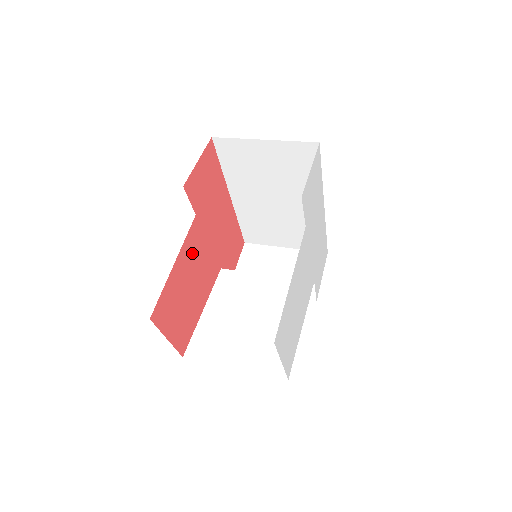
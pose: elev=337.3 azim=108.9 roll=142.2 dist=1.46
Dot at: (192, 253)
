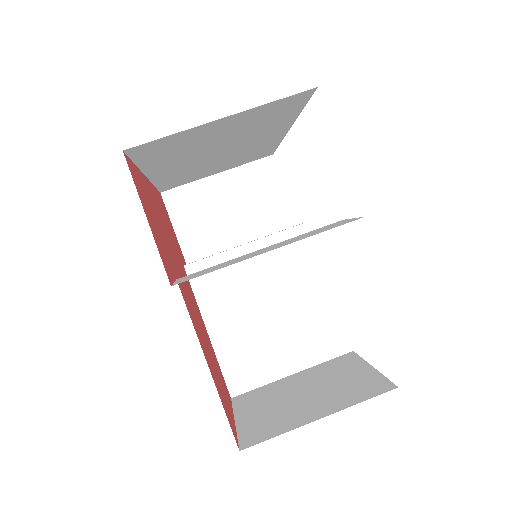
Dot at: (193, 318)
